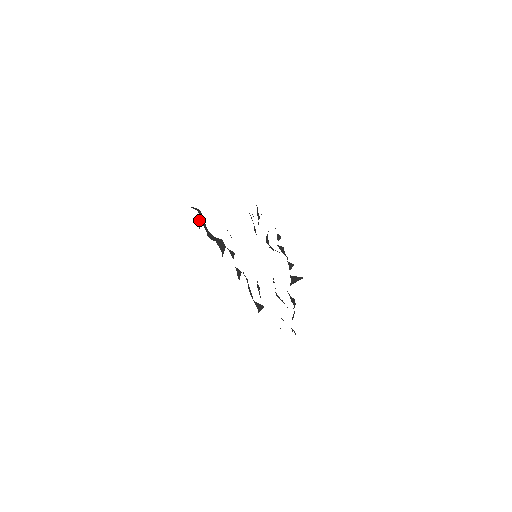
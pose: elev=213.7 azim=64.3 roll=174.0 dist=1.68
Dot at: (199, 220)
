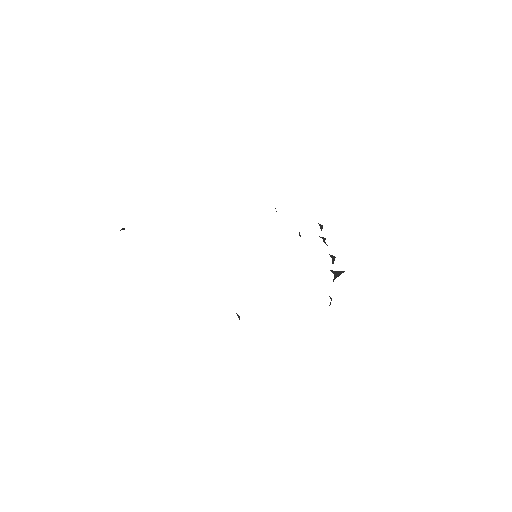
Dot at: occluded
